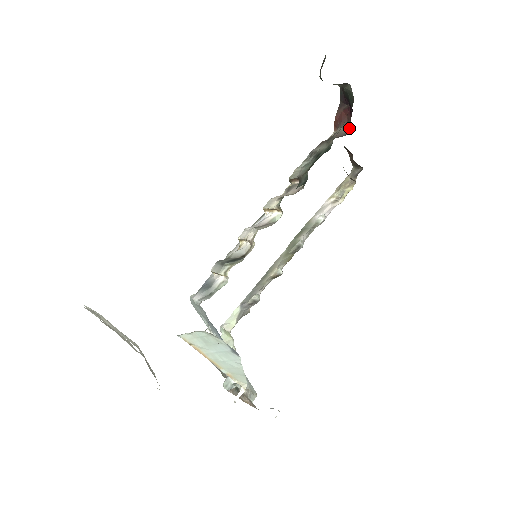
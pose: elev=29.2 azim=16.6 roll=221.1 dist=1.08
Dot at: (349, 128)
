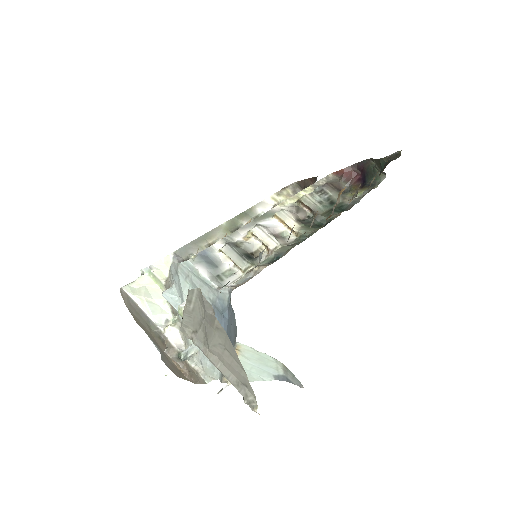
Dot at: (348, 188)
